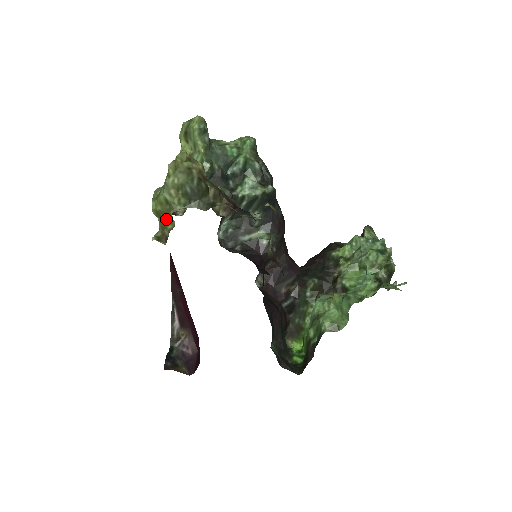
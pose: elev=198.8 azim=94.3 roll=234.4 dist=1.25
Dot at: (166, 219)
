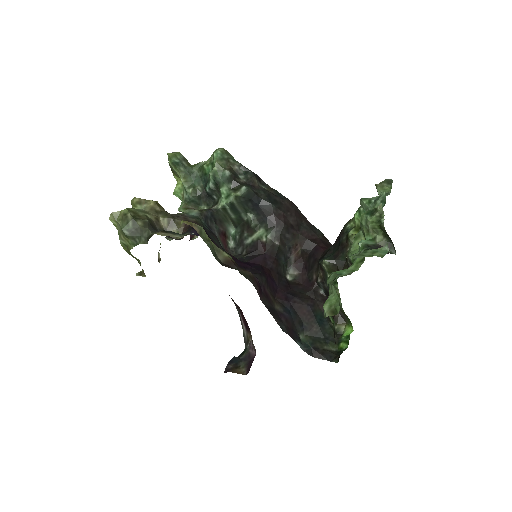
Dot at: occluded
